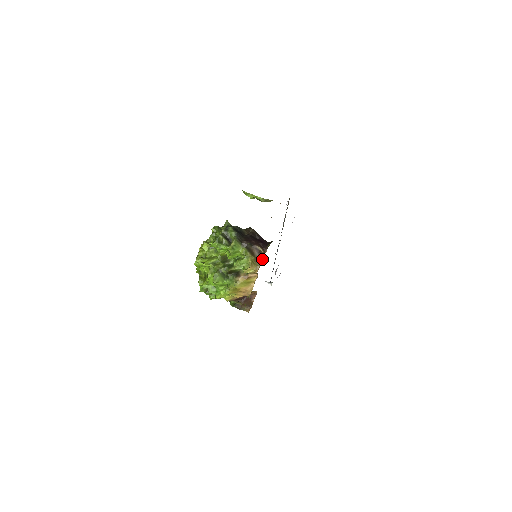
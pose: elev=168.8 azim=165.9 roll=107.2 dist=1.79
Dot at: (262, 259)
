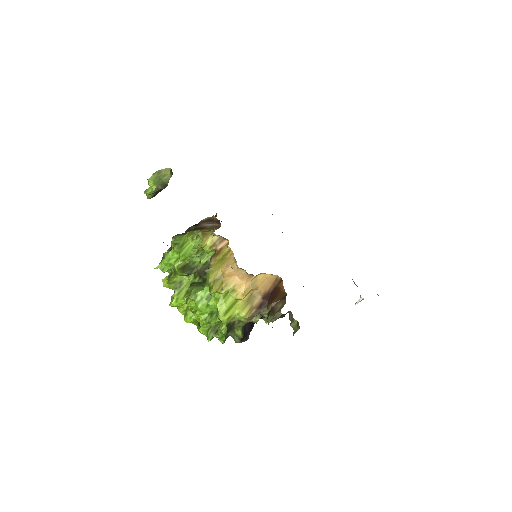
Dot at: (218, 223)
